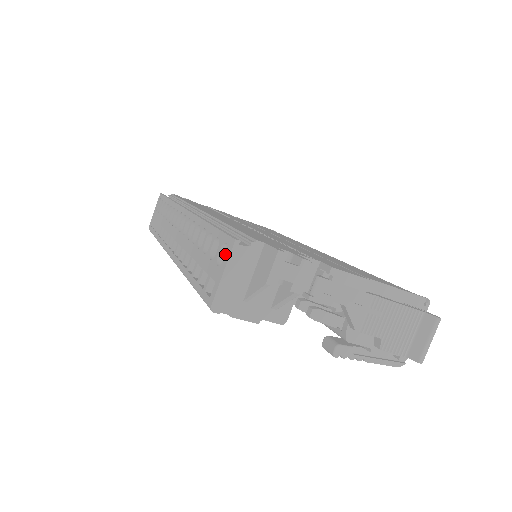
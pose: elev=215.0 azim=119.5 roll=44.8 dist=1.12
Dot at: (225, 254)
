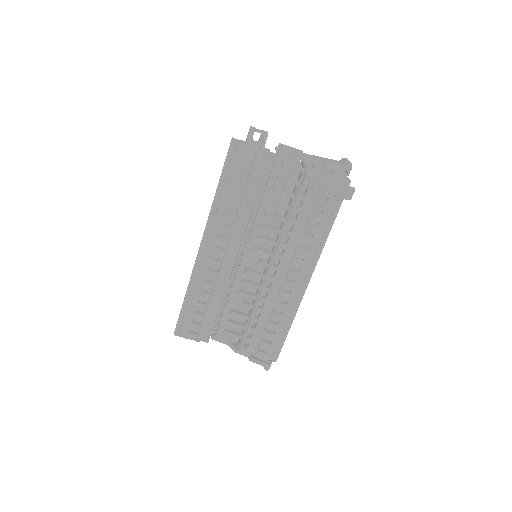
Dot at: occluded
